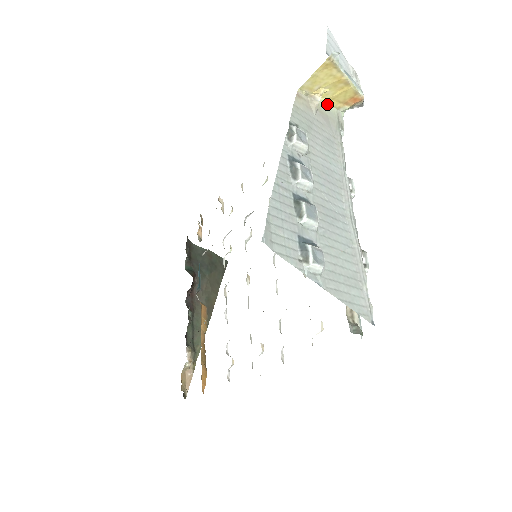
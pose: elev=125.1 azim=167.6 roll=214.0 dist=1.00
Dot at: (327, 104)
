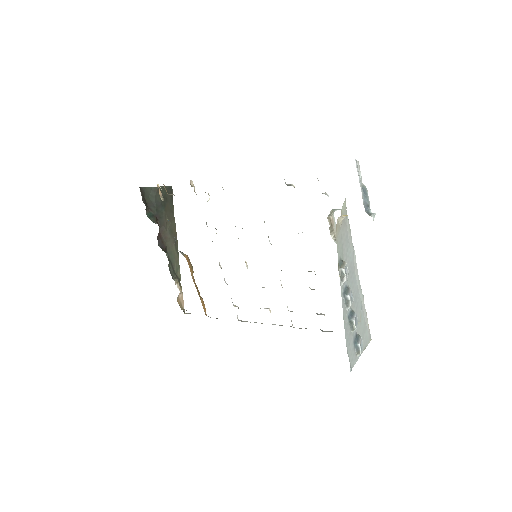
Dot at: (343, 205)
